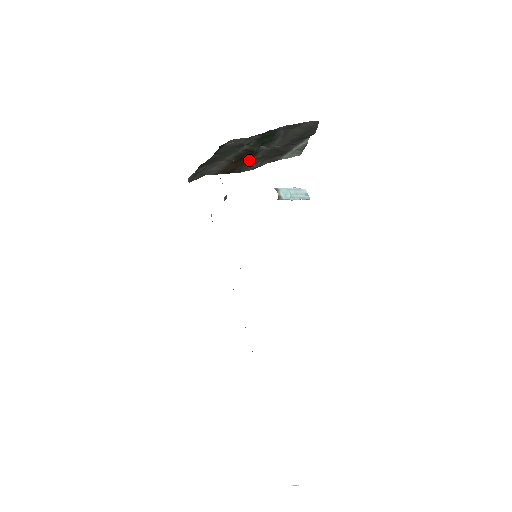
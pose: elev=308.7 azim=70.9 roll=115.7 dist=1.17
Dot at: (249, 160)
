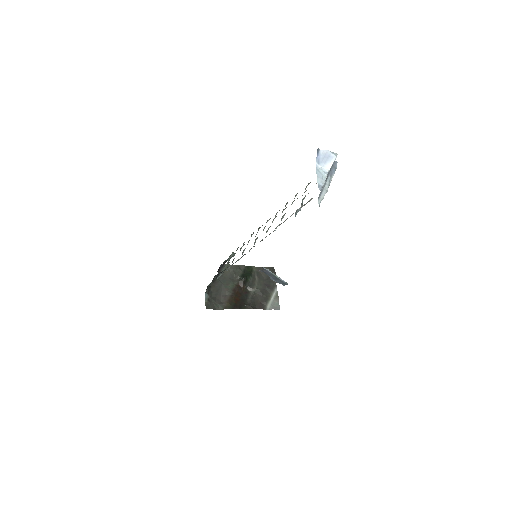
Dot at: (244, 302)
